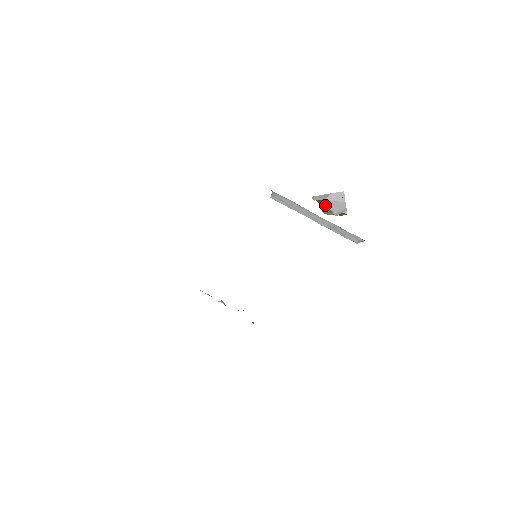
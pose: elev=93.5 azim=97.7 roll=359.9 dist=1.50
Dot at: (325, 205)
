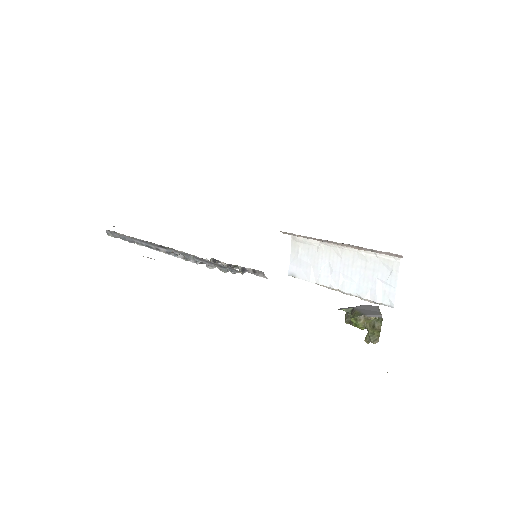
Dot at: (354, 311)
